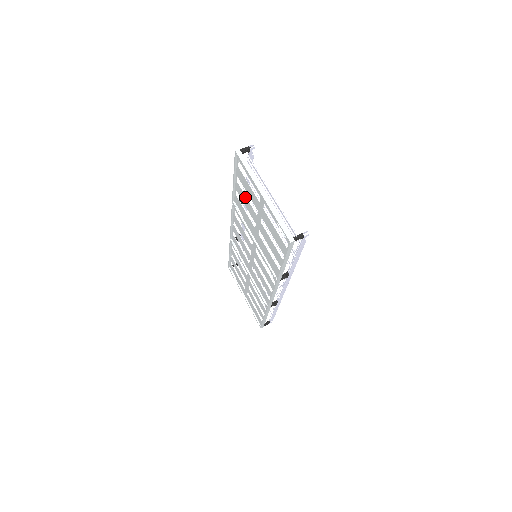
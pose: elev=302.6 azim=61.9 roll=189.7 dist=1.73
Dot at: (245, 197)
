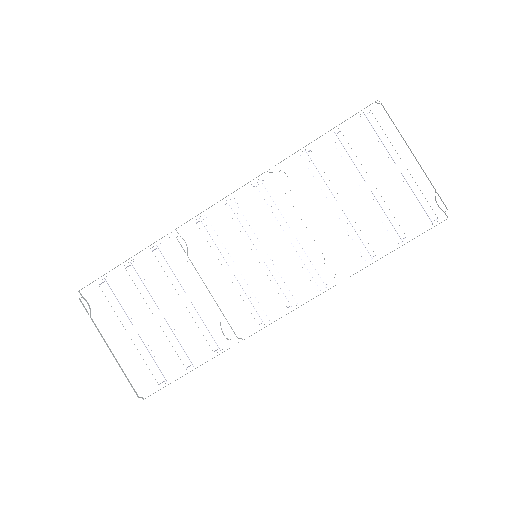
Dot at: (339, 159)
